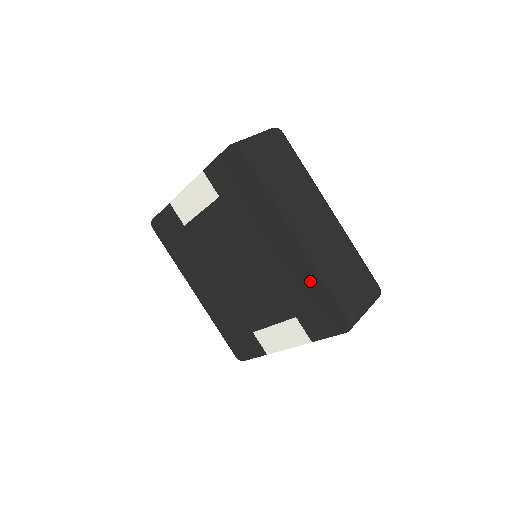
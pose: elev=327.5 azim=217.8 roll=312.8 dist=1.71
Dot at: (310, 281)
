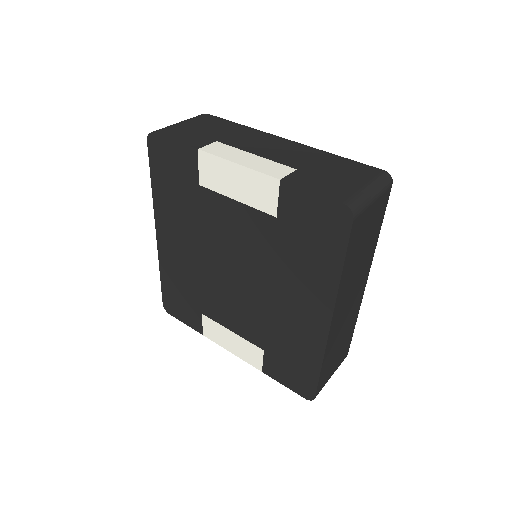
Dot at: (308, 353)
